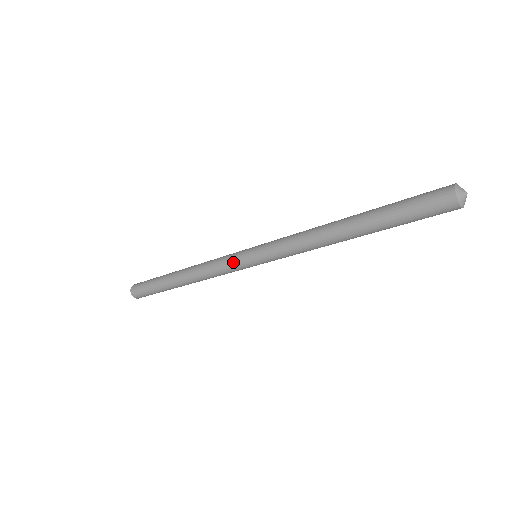
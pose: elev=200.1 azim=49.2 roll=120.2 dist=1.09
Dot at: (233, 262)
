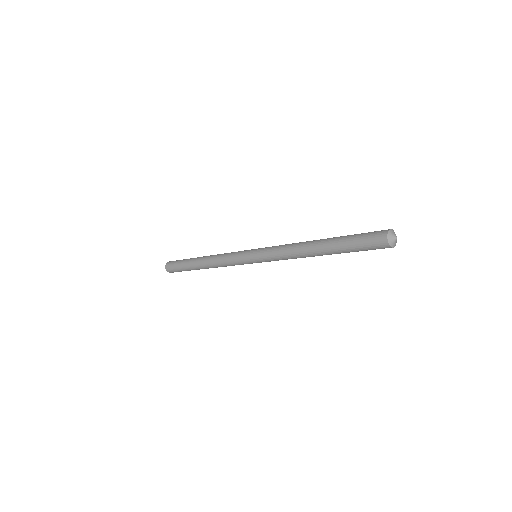
Dot at: (239, 256)
